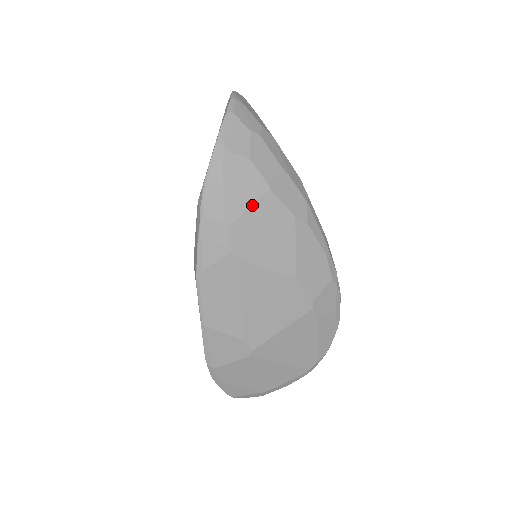
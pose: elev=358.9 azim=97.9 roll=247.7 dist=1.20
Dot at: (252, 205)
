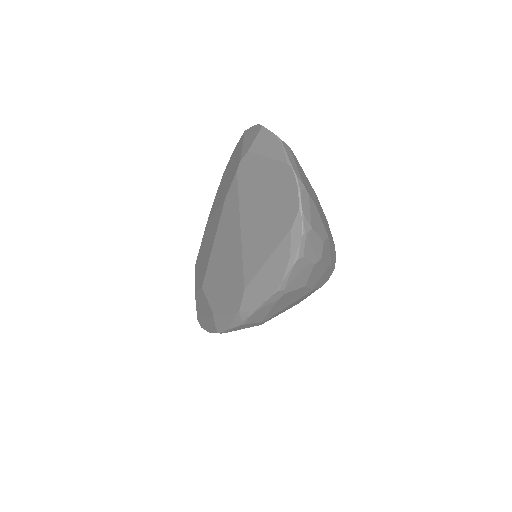
Dot at: (291, 304)
